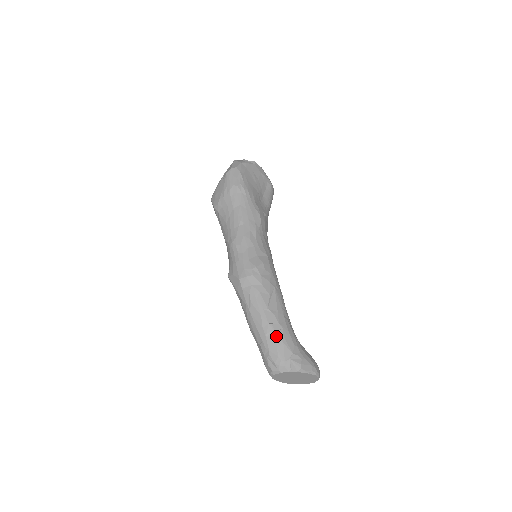
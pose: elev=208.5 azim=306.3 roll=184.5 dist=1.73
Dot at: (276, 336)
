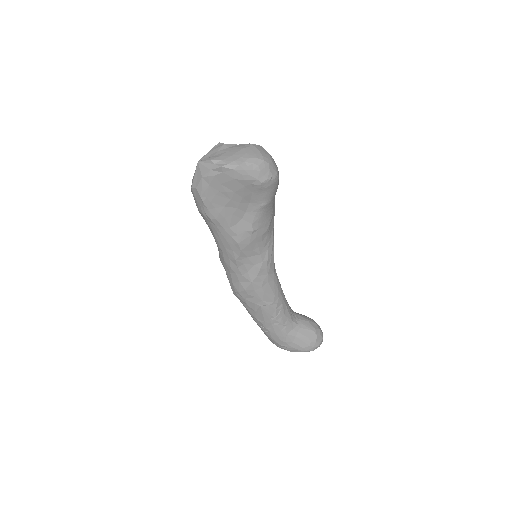
Dot at: (265, 333)
